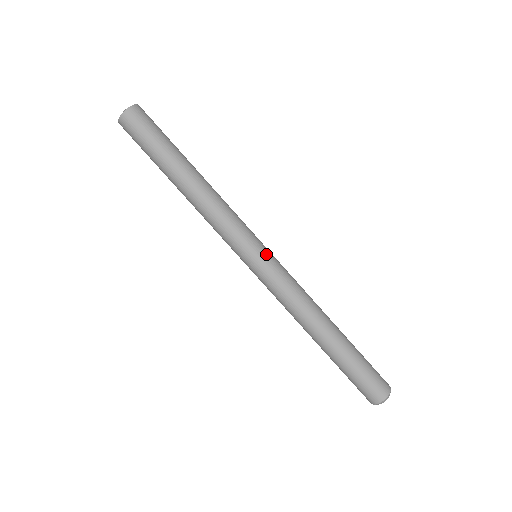
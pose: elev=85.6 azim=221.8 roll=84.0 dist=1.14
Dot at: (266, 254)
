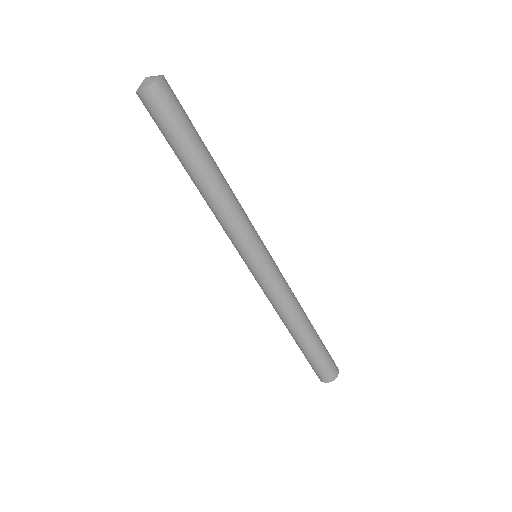
Dot at: (269, 257)
